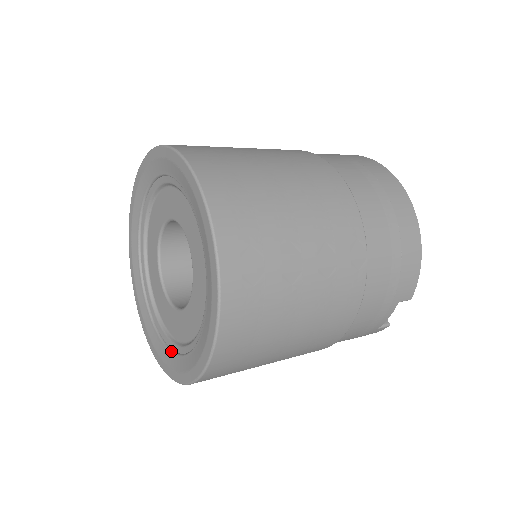
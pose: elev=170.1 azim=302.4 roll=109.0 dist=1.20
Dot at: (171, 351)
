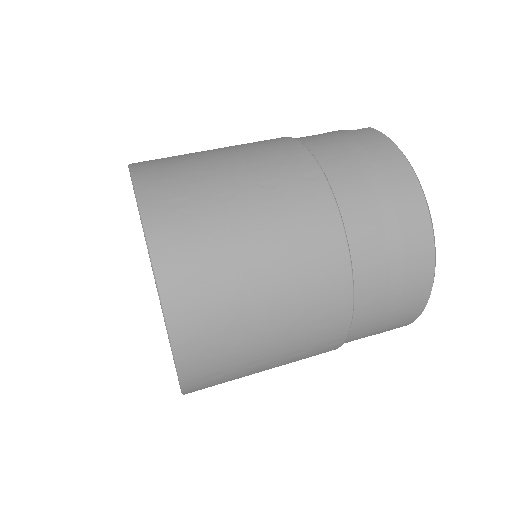
Dot at: occluded
